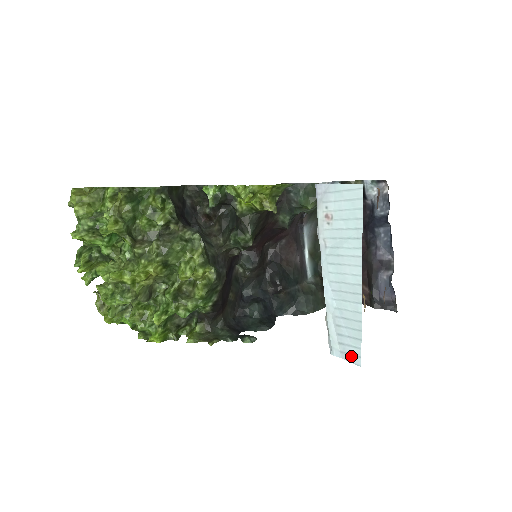
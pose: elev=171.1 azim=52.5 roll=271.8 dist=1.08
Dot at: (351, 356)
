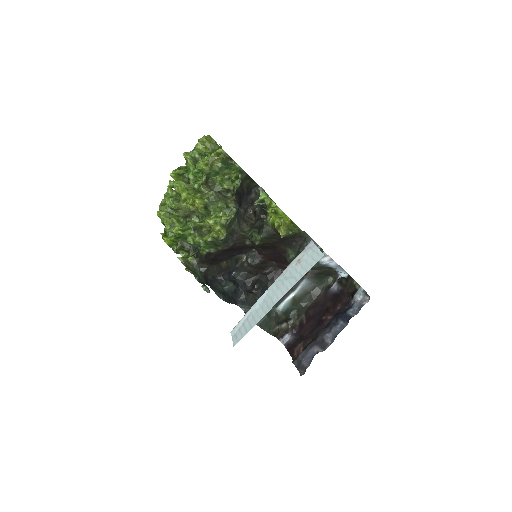
Dot at: (236, 339)
